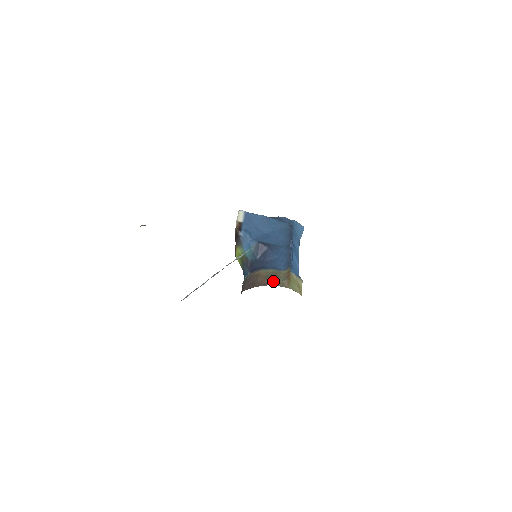
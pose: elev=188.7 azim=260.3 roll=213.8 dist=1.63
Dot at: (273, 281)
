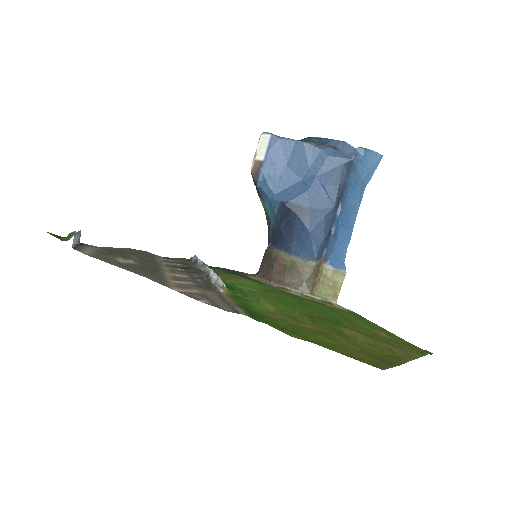
Dot at: (291, 279)
